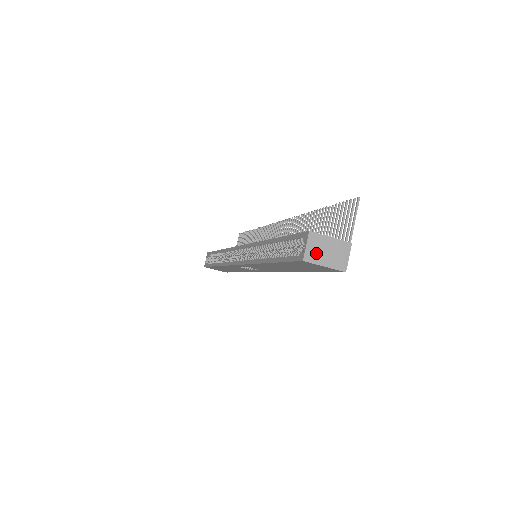
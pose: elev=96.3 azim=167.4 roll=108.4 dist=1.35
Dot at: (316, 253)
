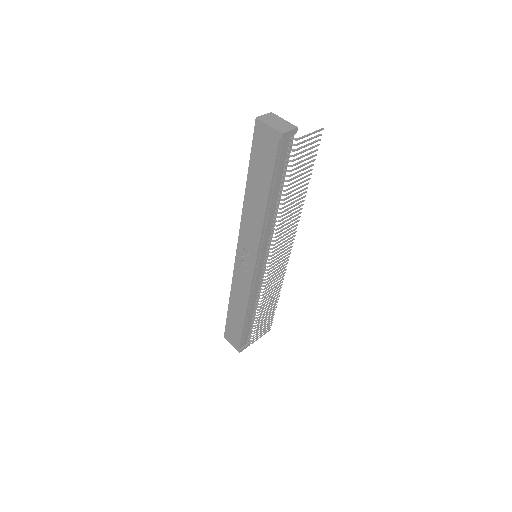
Dot at: (268, 119)
